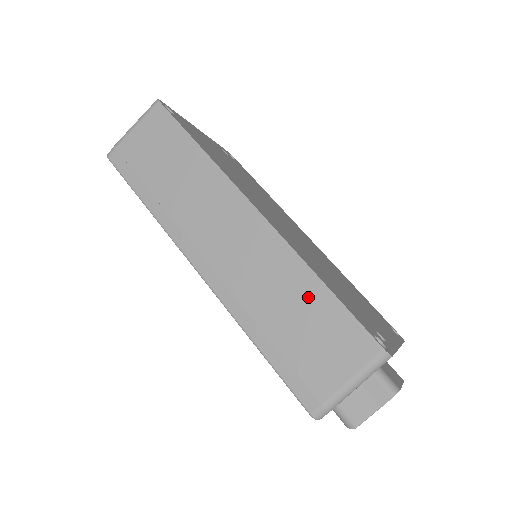
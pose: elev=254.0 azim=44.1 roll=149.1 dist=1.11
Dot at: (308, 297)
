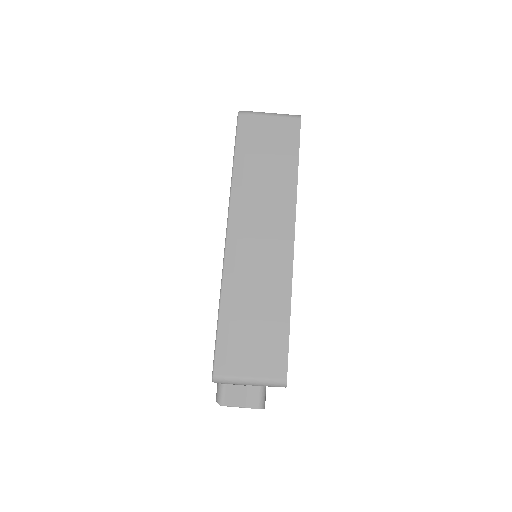
Dot at: (275, 313)
